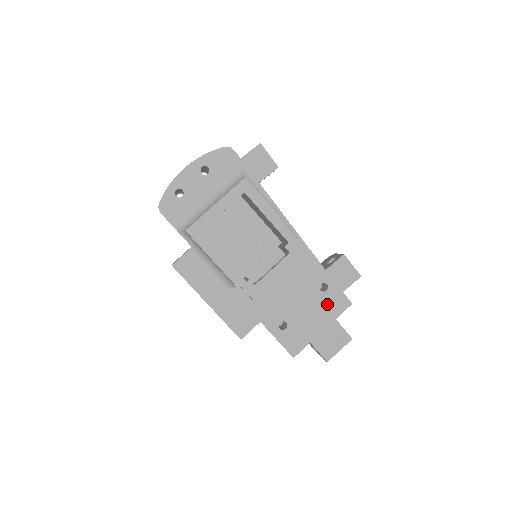
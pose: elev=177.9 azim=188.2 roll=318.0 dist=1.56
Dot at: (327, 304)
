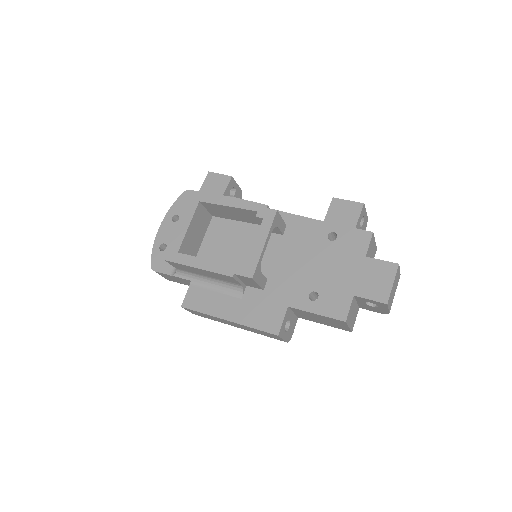
Dot at: (346, 249)
